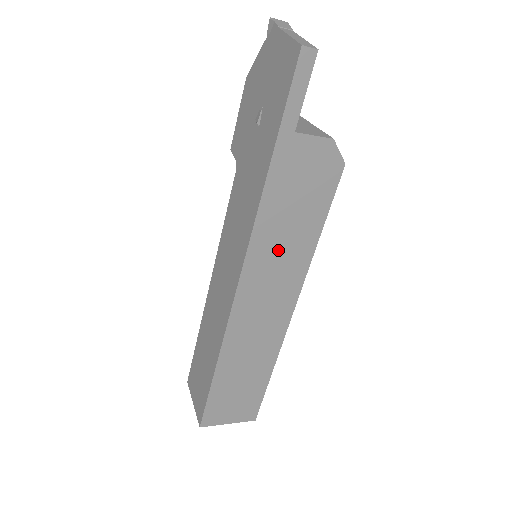
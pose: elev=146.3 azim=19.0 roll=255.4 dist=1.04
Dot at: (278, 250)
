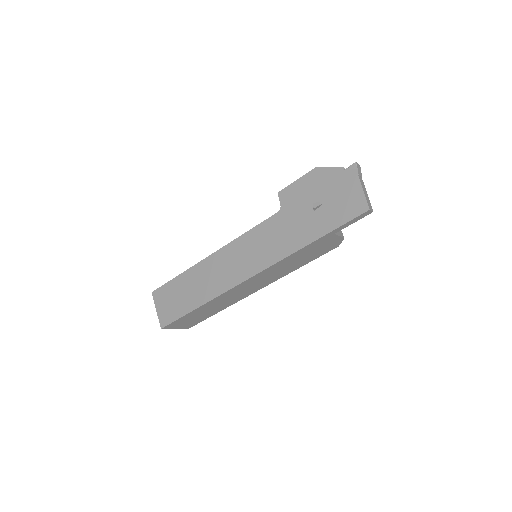
Dot at: (279, 269)
